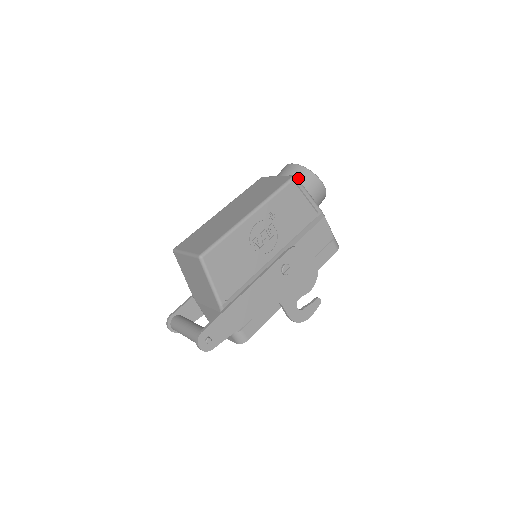
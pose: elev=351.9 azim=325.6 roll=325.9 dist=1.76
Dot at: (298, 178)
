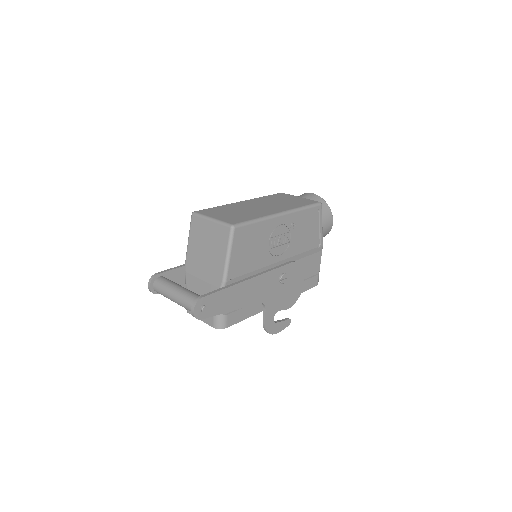
Dot at: occluded
